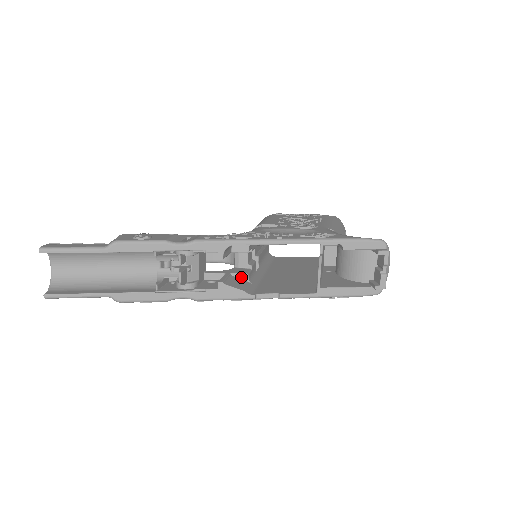
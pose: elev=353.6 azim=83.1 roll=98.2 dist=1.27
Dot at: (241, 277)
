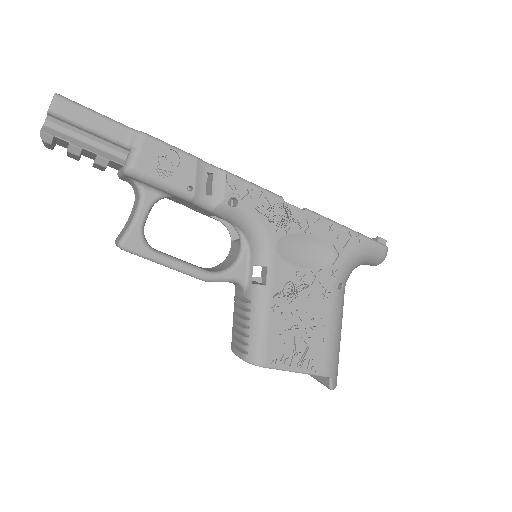
Dot at: occluded
